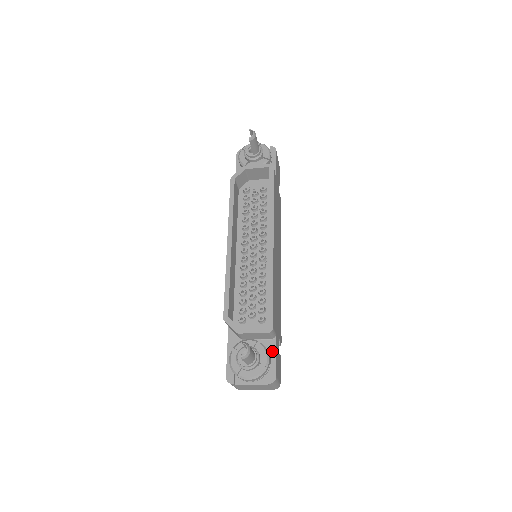
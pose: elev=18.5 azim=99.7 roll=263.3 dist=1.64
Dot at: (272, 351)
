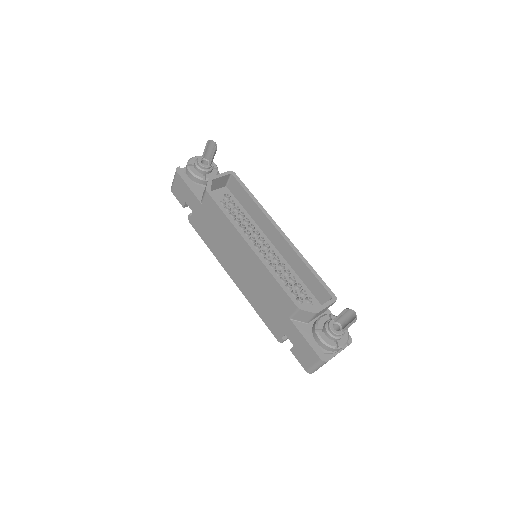
Dot at: occluded
